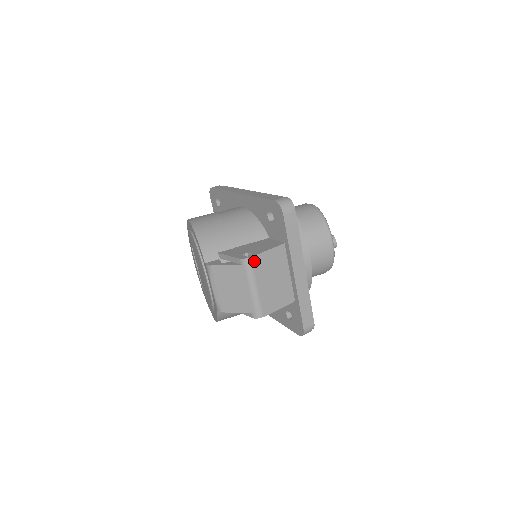
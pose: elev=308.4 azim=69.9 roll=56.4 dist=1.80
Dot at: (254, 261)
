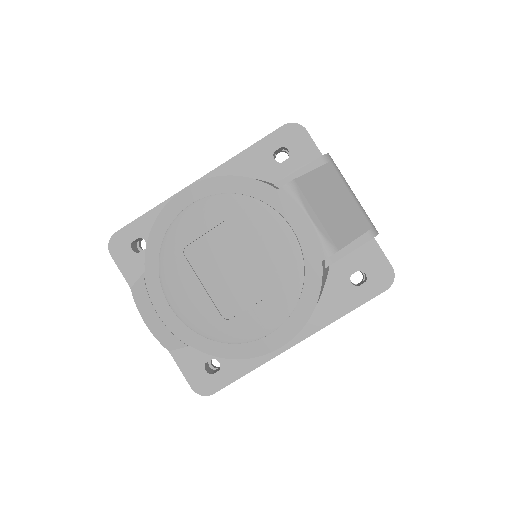
Dot at: occluded
